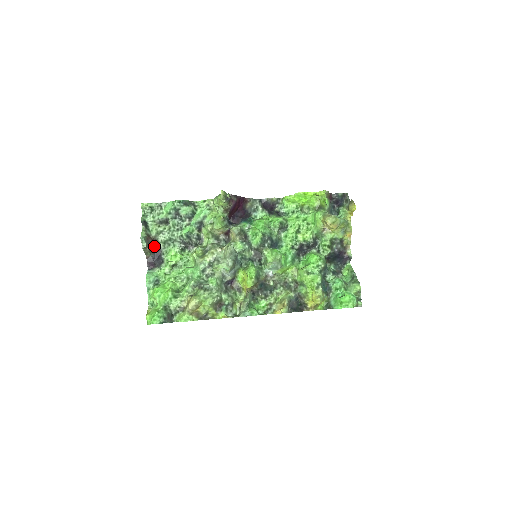
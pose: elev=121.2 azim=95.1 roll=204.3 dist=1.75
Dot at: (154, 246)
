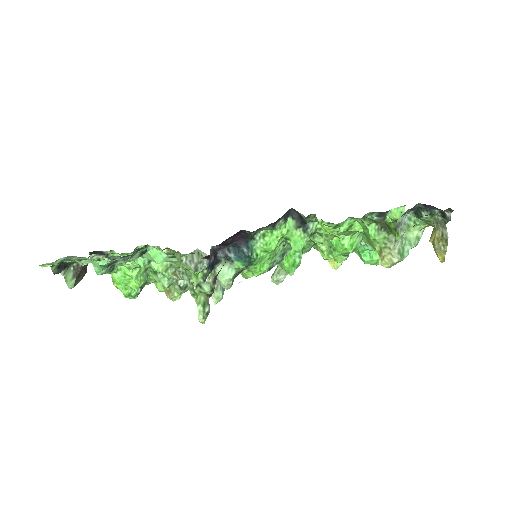
Dot at: occluded
